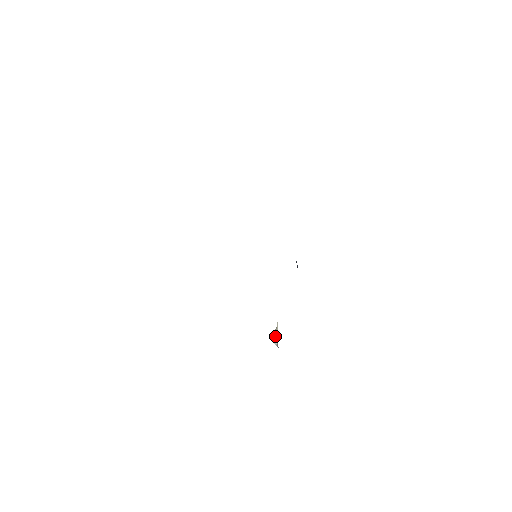
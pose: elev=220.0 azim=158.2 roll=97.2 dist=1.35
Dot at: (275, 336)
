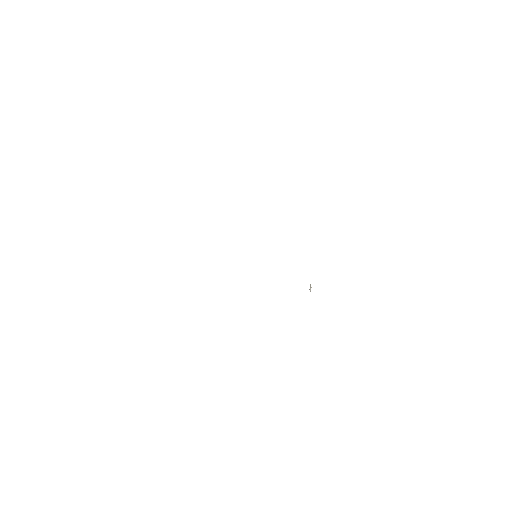
Dot at: (310, 285)
